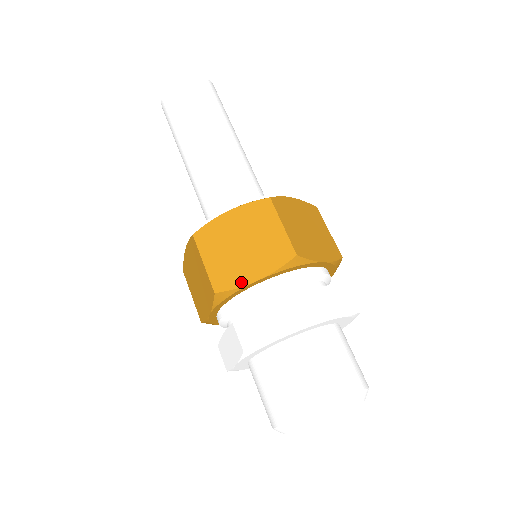
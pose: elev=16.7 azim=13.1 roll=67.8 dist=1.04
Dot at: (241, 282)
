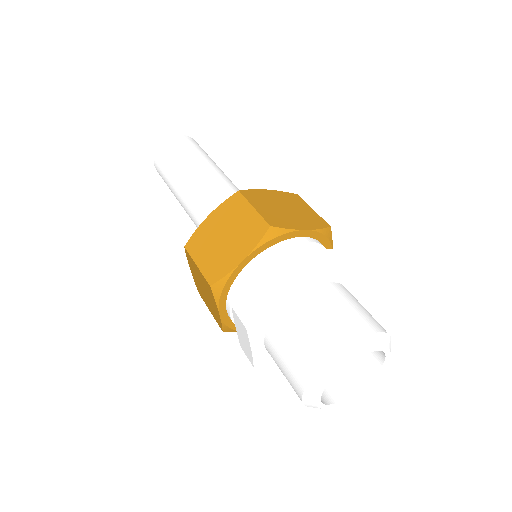
Dot at: (292, 227)
